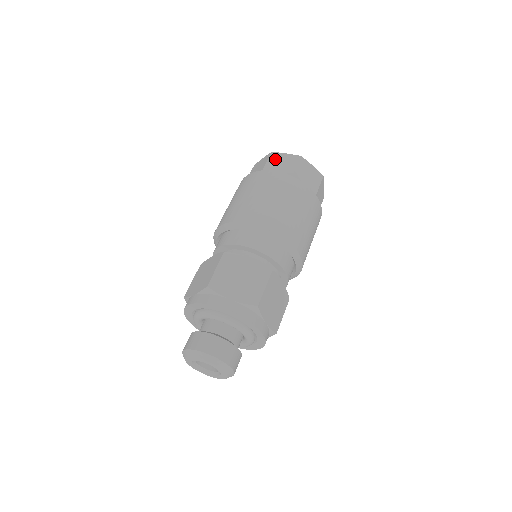
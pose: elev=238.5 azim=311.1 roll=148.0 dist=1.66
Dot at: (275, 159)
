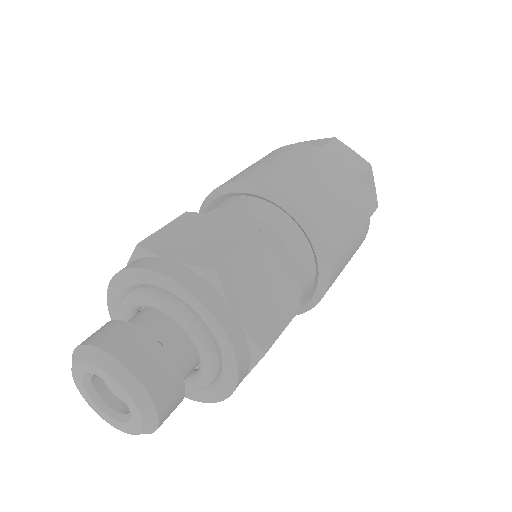
Dot at: occluded
